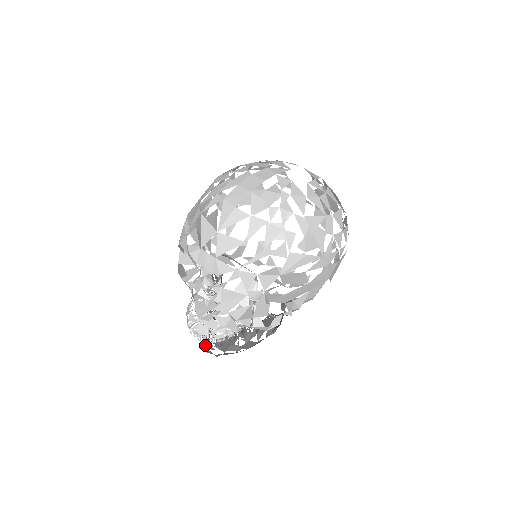
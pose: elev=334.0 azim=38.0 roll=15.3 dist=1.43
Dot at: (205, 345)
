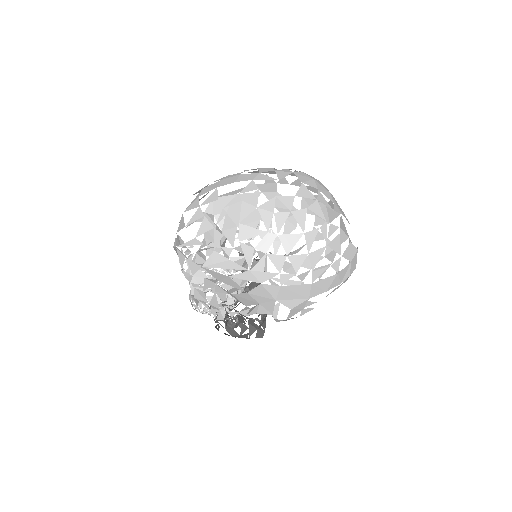
Dot at: occluded
